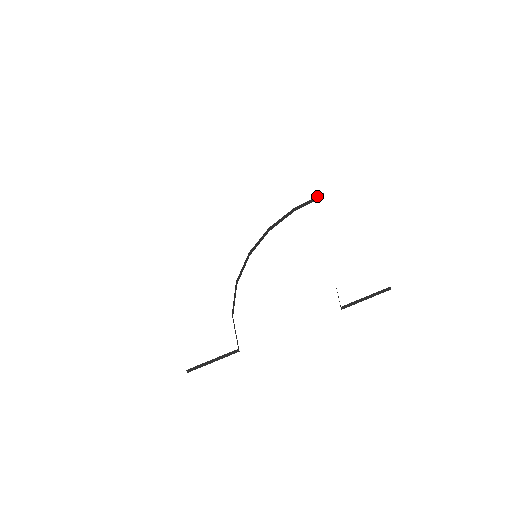
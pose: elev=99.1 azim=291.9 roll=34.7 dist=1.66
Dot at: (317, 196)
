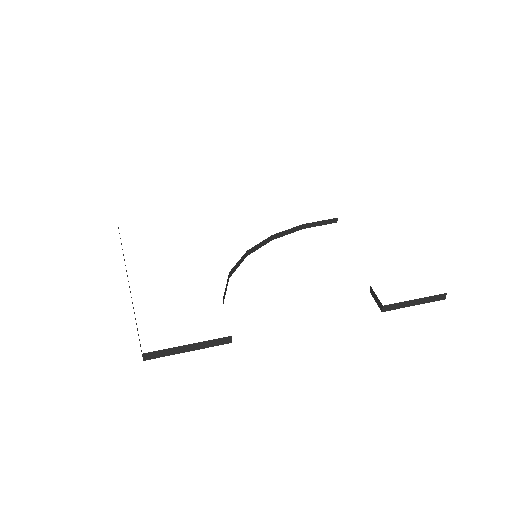
Dot at: (330, 219)
